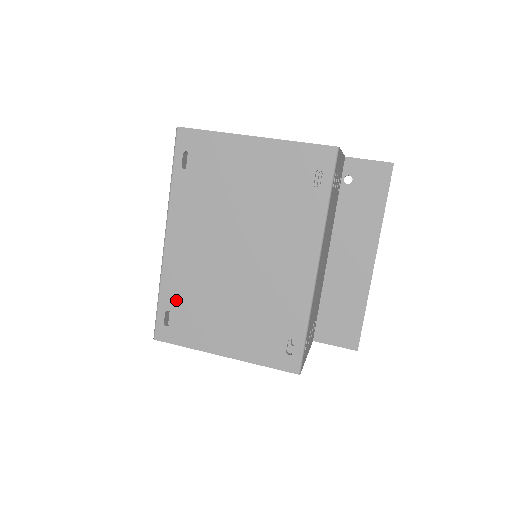
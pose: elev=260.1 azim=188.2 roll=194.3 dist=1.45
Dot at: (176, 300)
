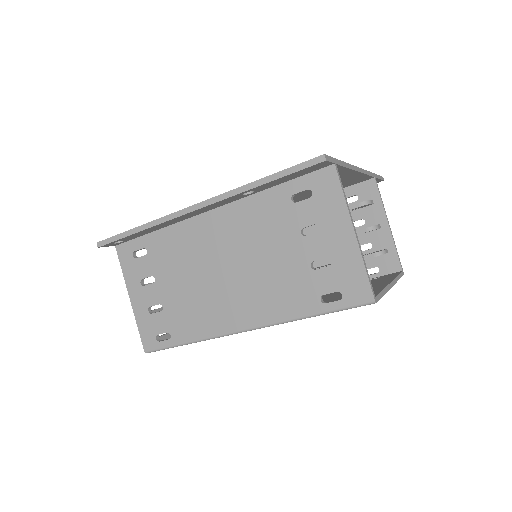
Dot at: occluded
